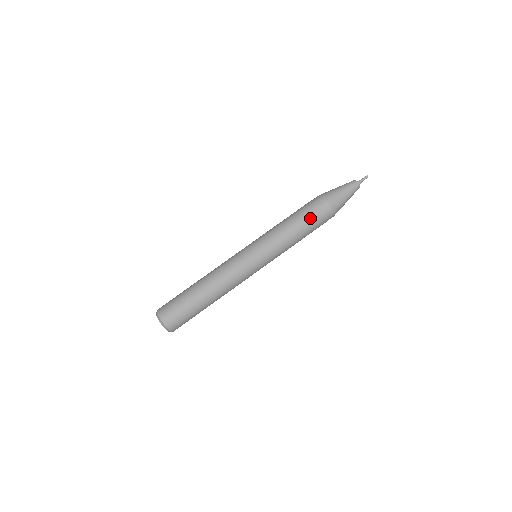
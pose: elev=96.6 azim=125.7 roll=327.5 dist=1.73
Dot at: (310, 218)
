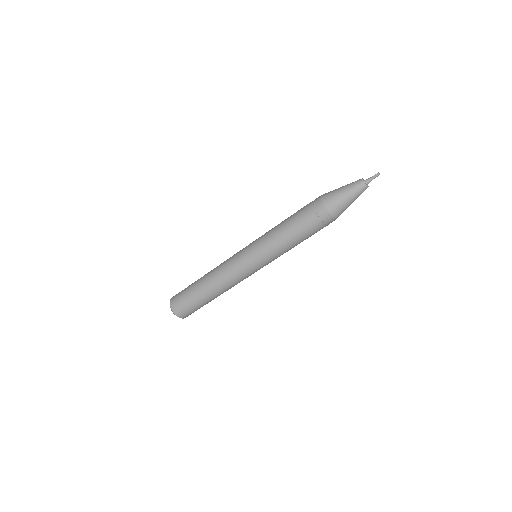
Dot at: (306, 224)
